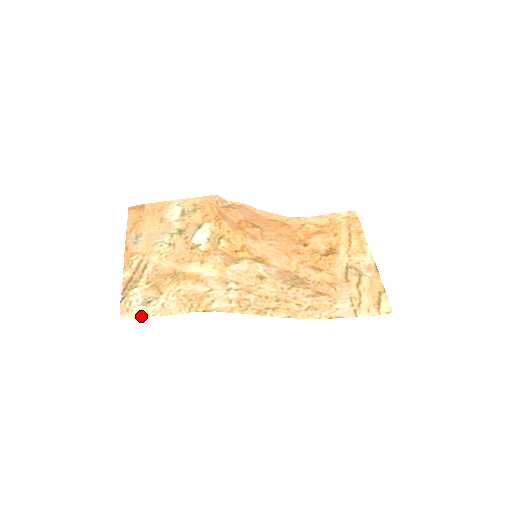
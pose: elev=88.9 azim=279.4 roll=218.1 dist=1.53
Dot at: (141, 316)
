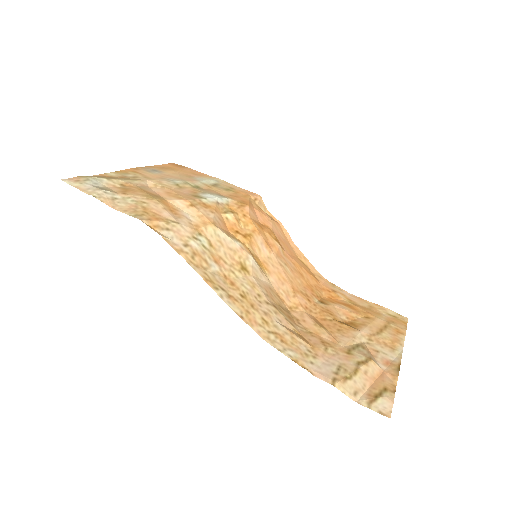
Dot at: (83, 190)
